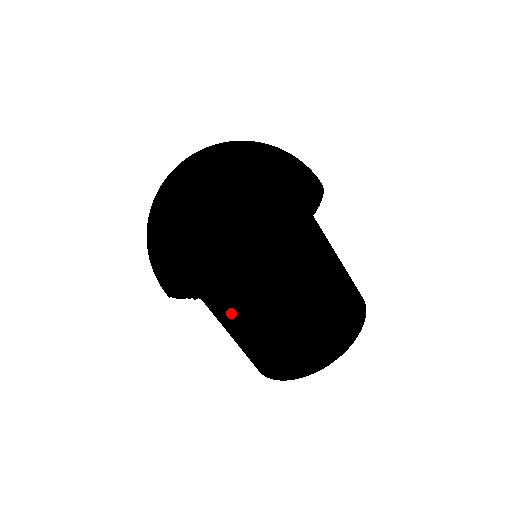
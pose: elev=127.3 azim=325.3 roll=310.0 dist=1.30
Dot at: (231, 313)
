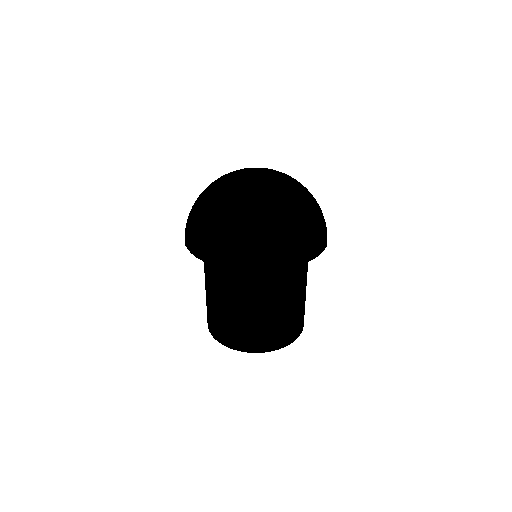
Dot at: (204, 269)
